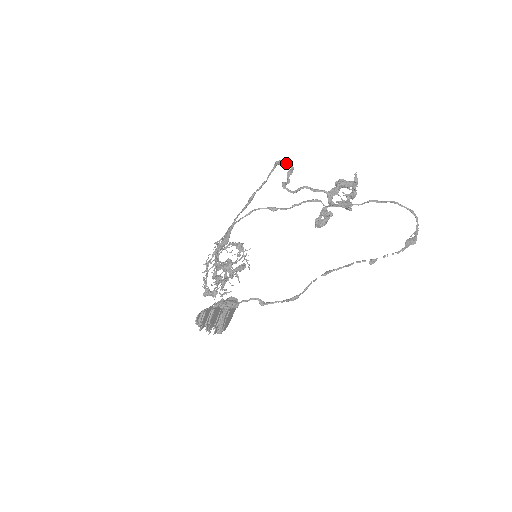
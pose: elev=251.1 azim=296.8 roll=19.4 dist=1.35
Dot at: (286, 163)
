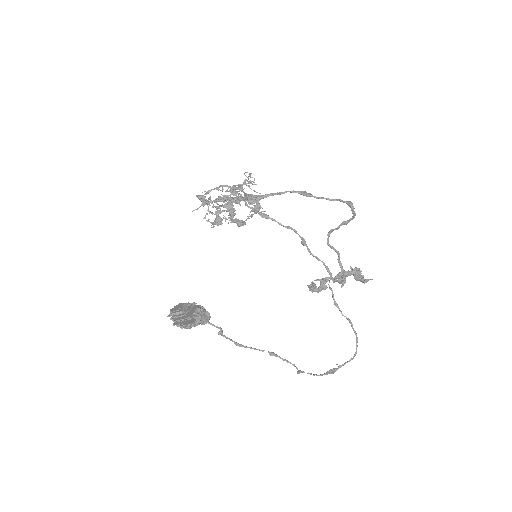
Dot at: (353, 213)
